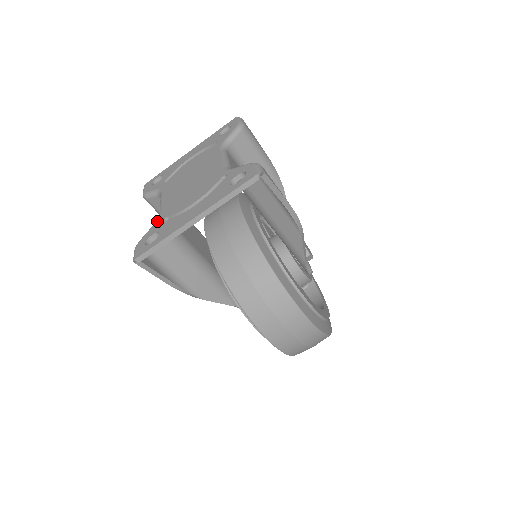
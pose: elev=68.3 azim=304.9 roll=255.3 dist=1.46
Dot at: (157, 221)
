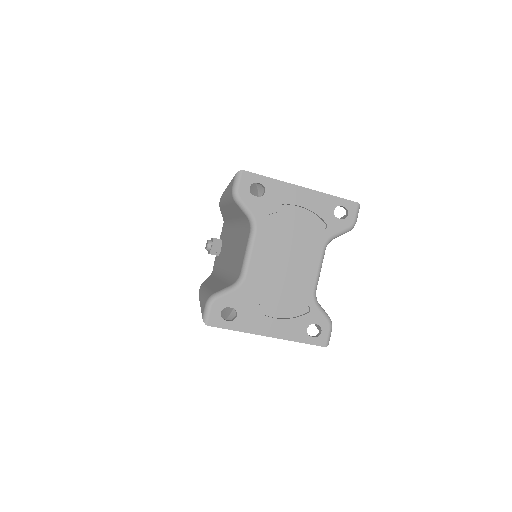
Dot at: (240, 290)
